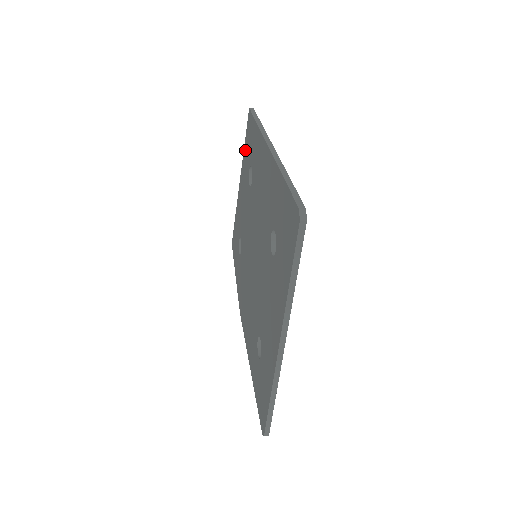
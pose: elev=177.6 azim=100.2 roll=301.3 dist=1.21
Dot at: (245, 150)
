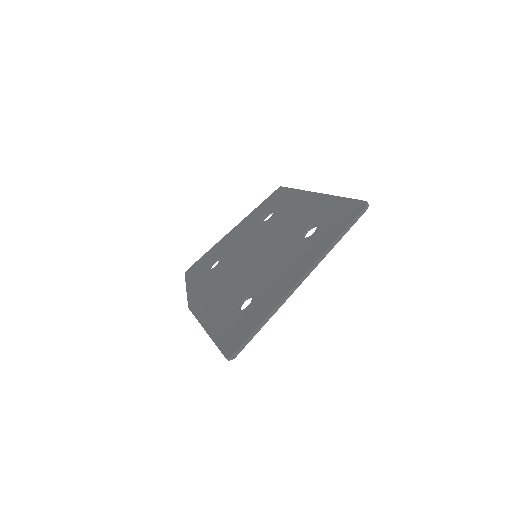
Dot at: (260, 207)
